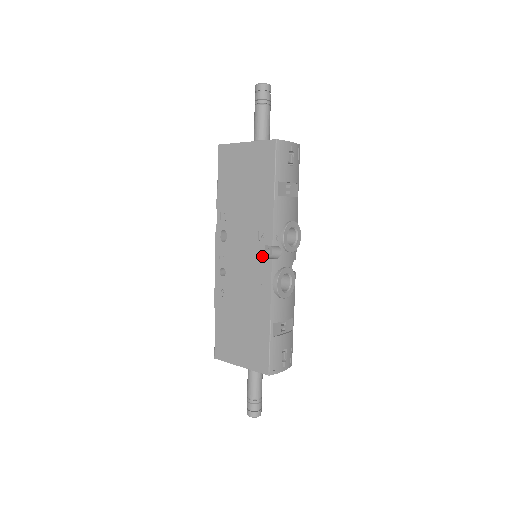
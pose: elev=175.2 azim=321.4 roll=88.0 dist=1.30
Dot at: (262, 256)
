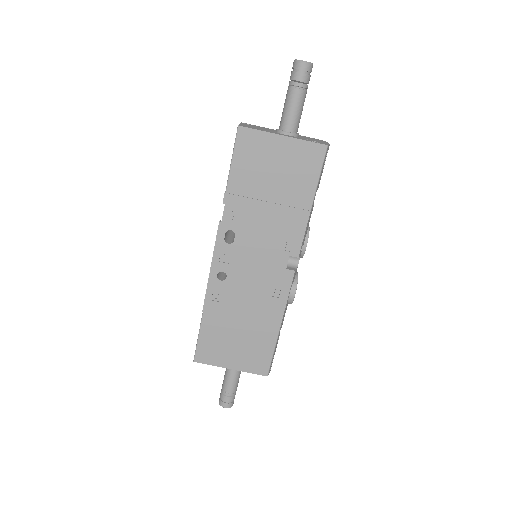
Dot at: (283, 266)
